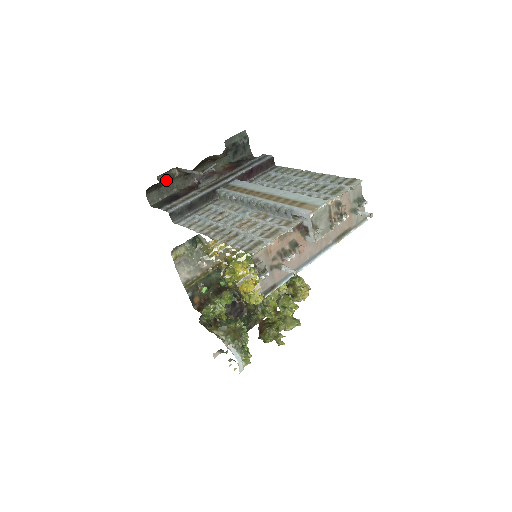
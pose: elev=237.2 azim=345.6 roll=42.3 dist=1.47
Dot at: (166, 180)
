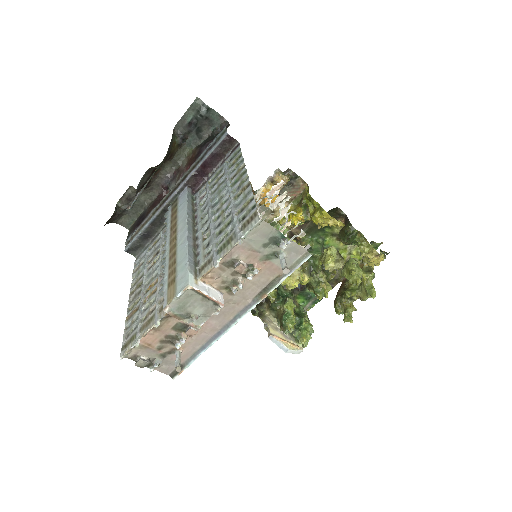
Dot at: (128, 202)
